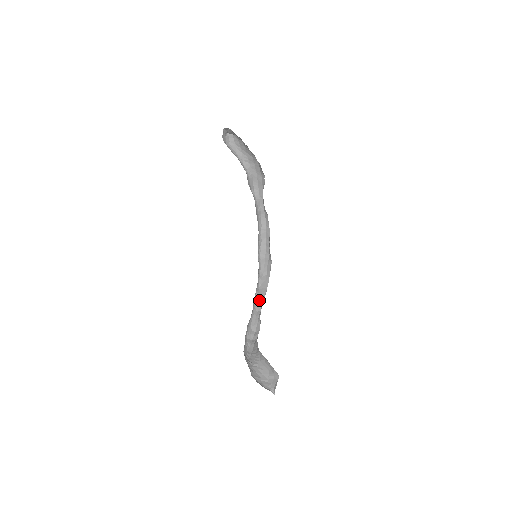
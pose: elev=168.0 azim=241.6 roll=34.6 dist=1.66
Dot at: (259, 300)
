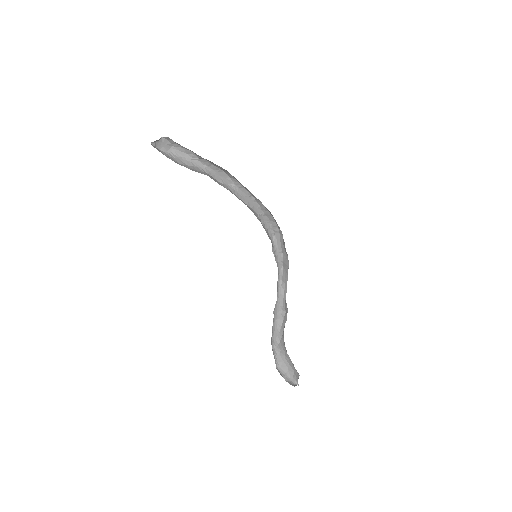
Dot at: (284, 278)
